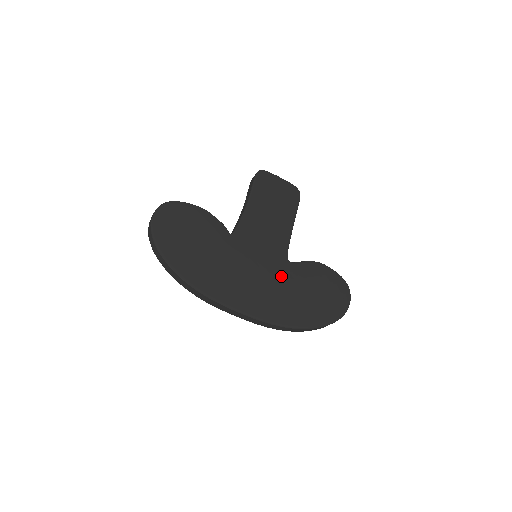
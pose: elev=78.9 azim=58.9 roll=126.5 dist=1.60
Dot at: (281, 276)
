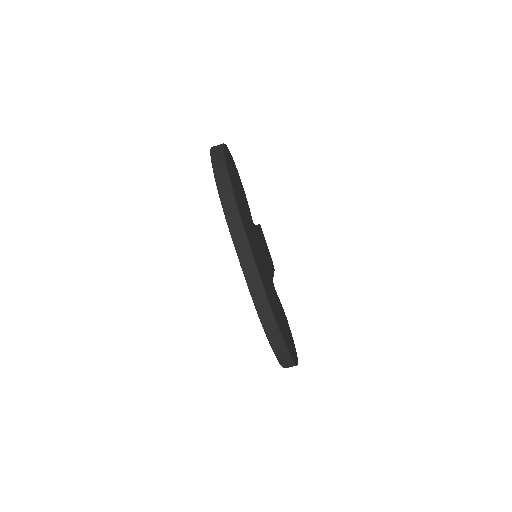
Dot at: (271, 284)
